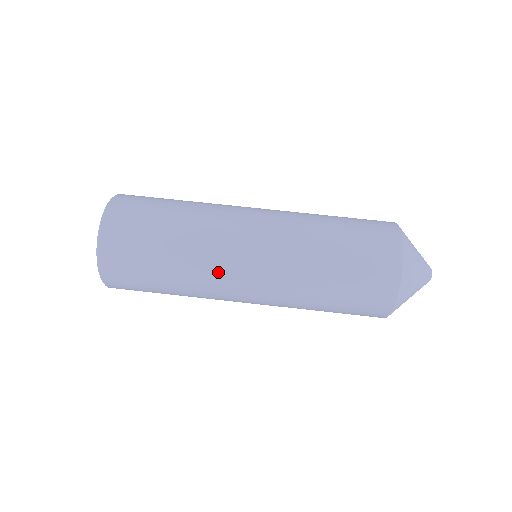
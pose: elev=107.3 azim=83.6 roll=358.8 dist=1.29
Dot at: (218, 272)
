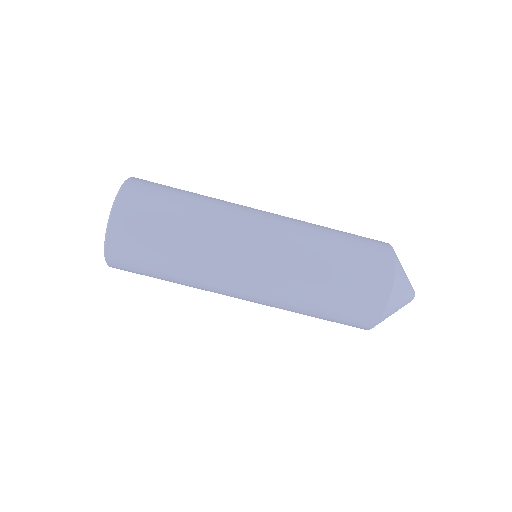
Dot at: occluded
